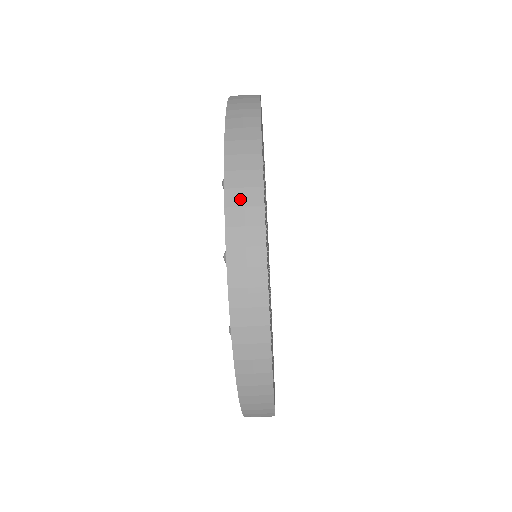
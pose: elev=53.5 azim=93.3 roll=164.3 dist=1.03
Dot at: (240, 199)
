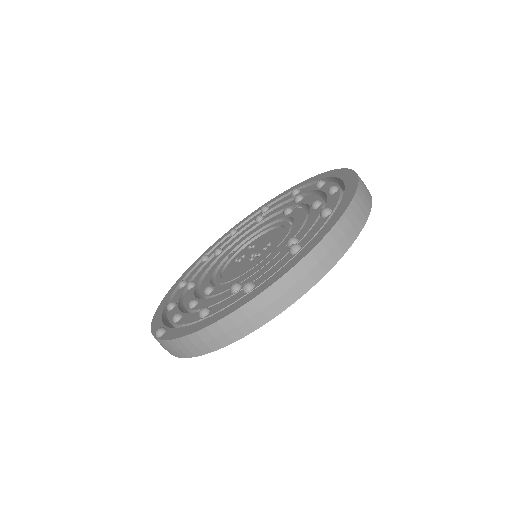
Dot at: (364, 192)
